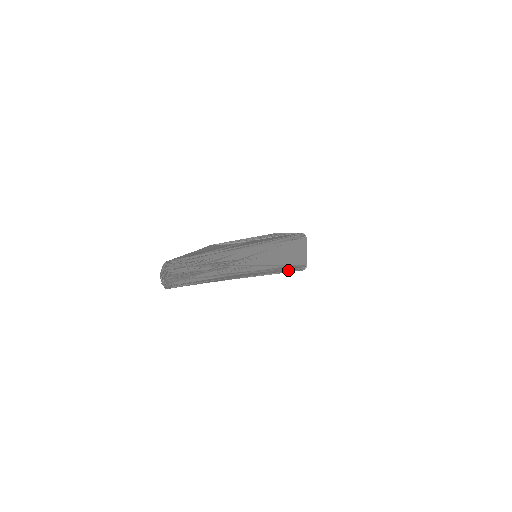
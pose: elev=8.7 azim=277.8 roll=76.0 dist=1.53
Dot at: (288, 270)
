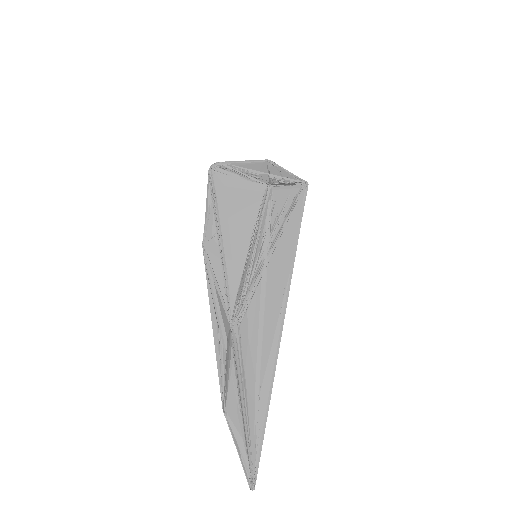
Dot at: occluded
